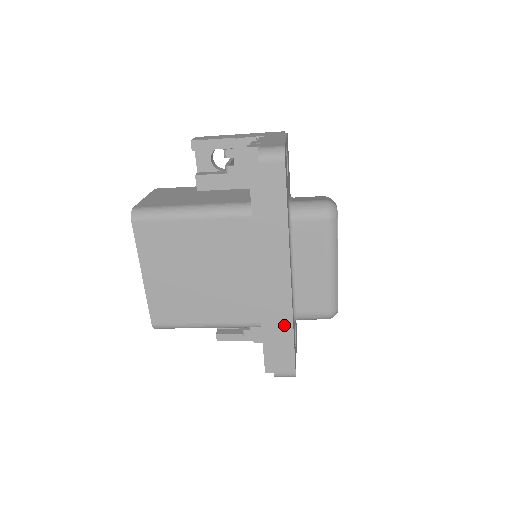
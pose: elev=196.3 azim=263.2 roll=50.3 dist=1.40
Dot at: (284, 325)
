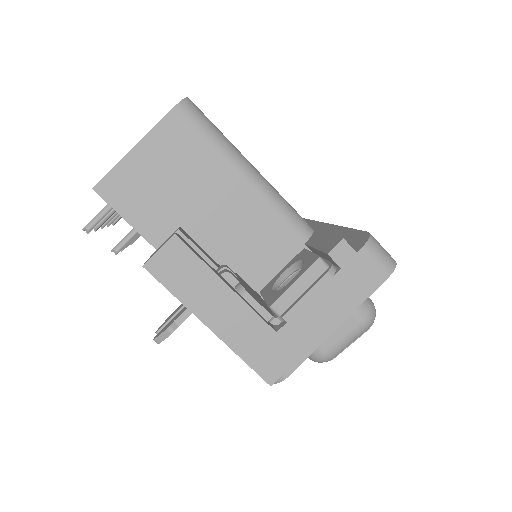
Dot at: occluded
